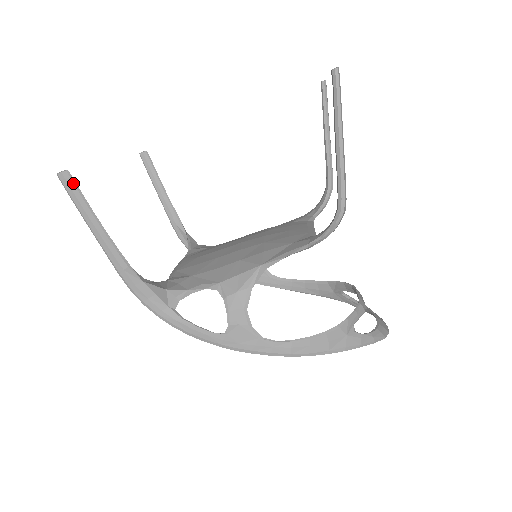
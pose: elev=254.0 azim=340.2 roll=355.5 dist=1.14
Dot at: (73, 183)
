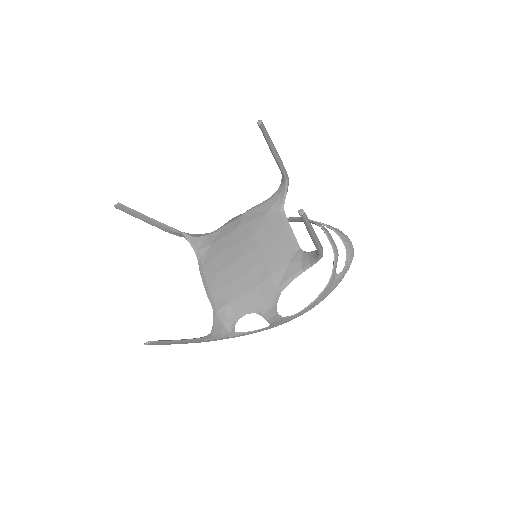
Dot at: (156, 342)
